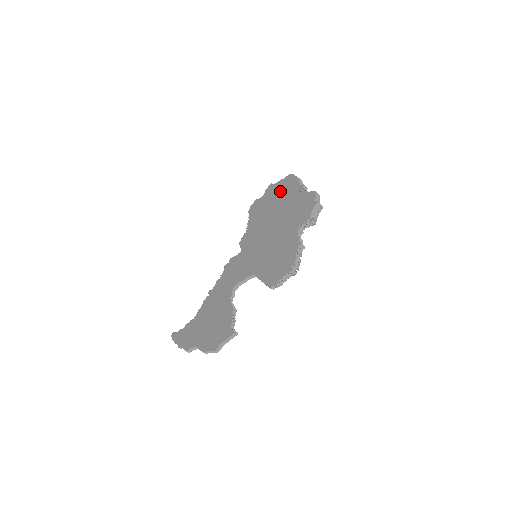
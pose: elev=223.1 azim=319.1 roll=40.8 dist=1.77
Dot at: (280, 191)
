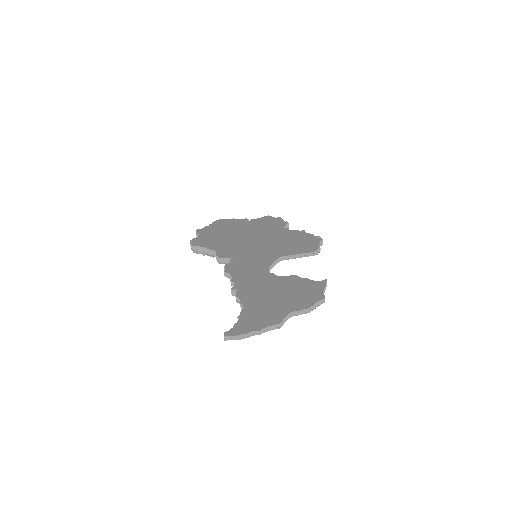
Dot at: (221, 227)
